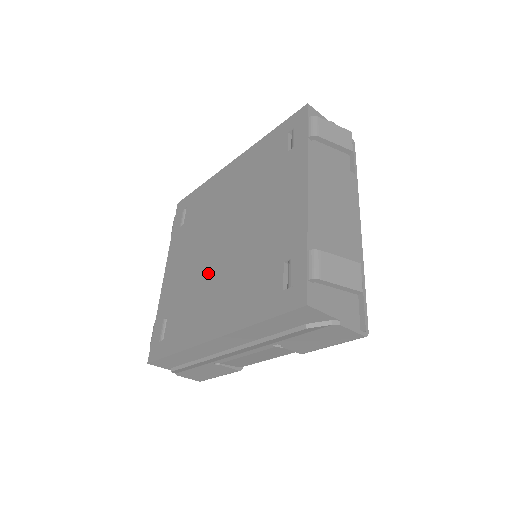
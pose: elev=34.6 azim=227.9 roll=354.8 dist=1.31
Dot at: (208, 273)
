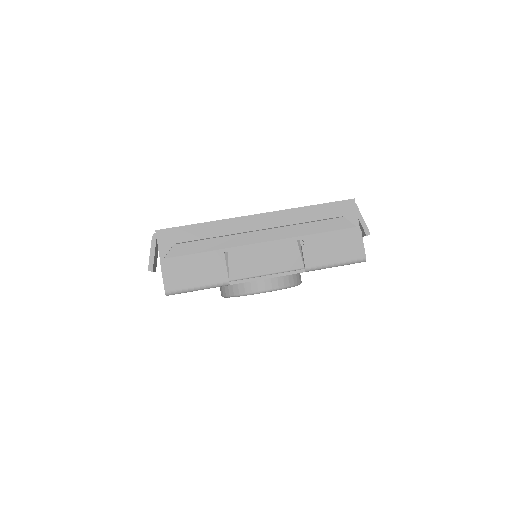
Dot at: occluded
